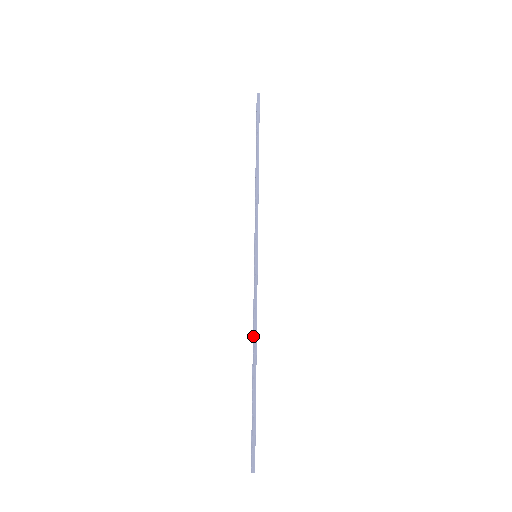
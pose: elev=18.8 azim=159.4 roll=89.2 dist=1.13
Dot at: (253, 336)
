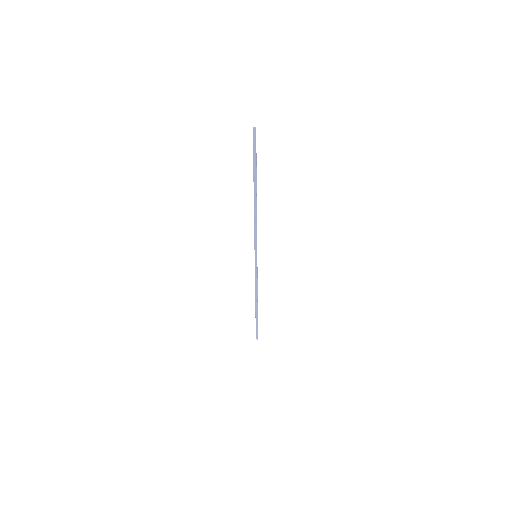
Dot at: (256, 295)
